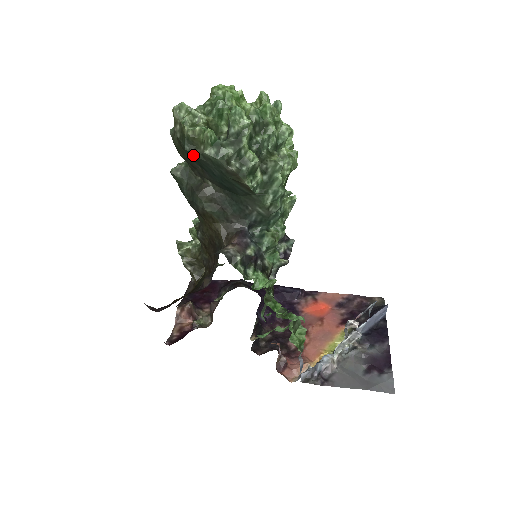
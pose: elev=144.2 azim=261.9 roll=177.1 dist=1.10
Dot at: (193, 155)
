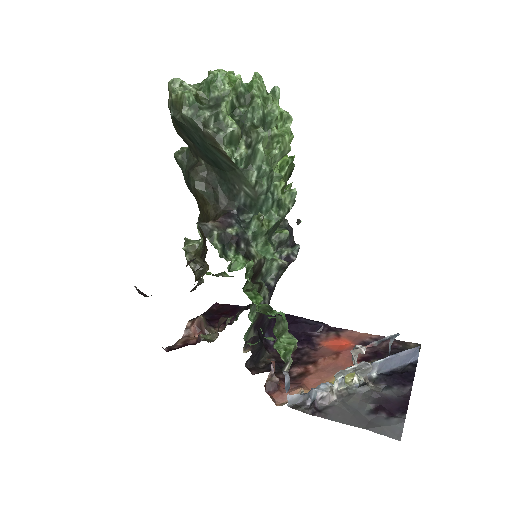
Dot at: (178, 122)
